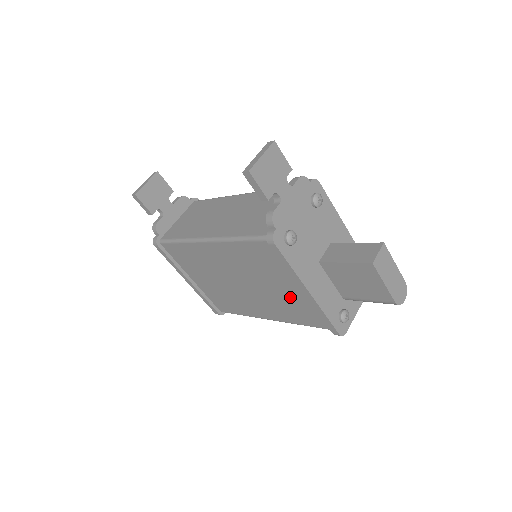
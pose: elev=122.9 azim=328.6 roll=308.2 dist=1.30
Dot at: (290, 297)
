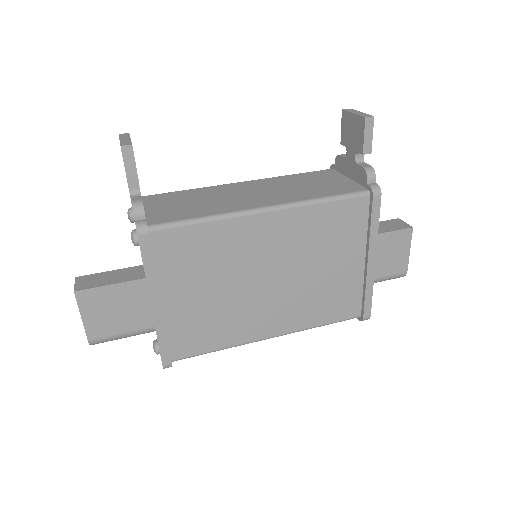
Dot at: (336, 280)
